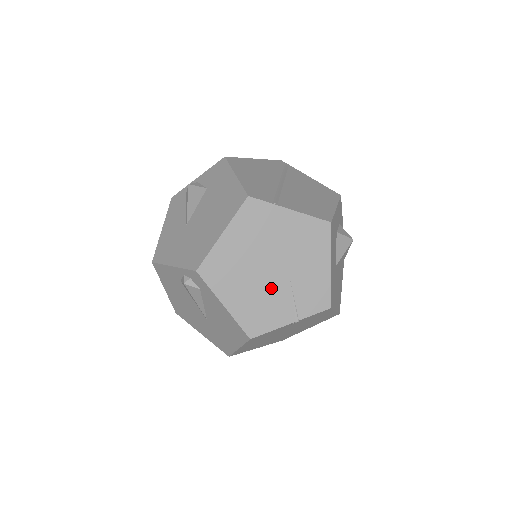
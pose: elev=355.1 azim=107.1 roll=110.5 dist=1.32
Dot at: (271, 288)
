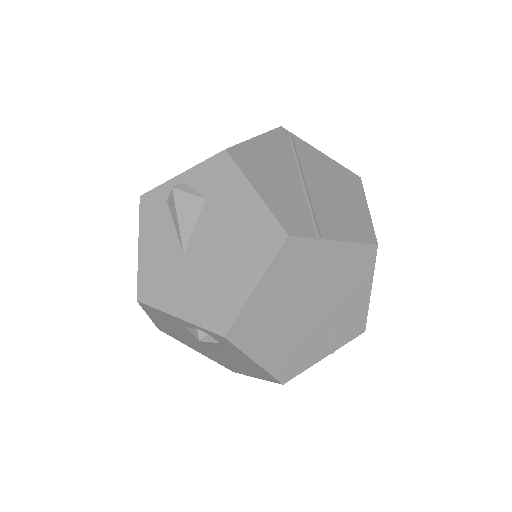
Dot at: (308, 330)
